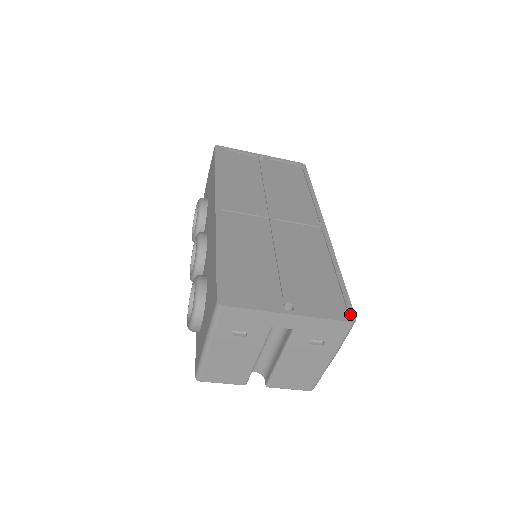
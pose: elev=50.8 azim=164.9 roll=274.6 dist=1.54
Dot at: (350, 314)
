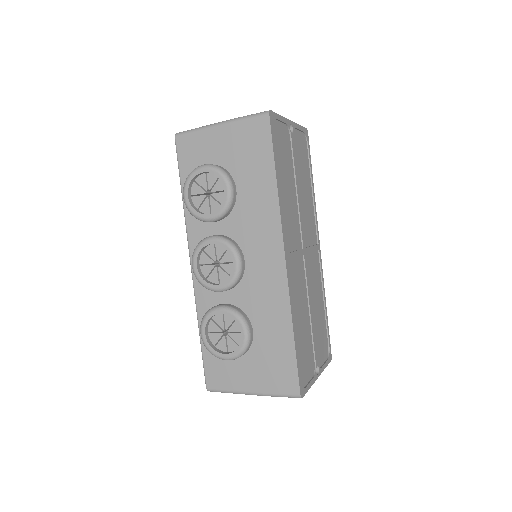
Dot at: (330, 353)
